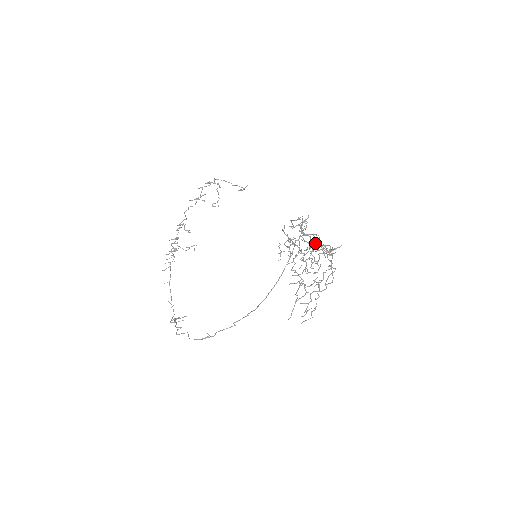
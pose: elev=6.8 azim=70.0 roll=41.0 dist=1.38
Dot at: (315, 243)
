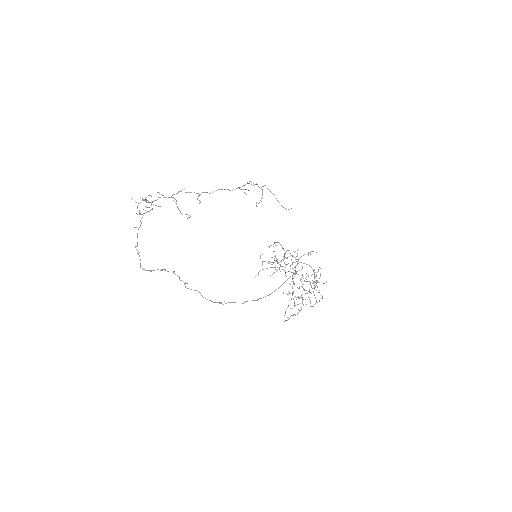
Dot at: occluded
